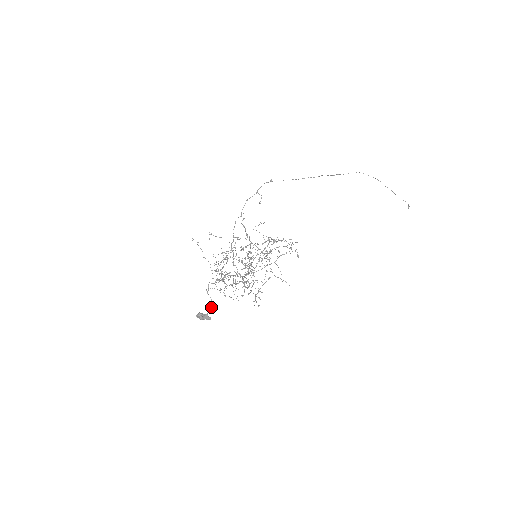
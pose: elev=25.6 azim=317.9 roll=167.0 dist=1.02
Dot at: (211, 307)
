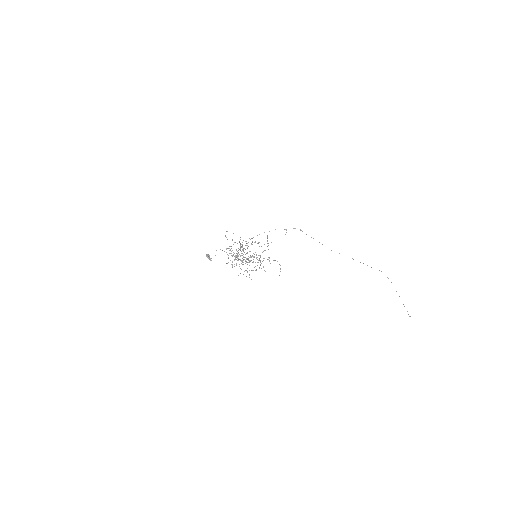
Dot at: occluded
